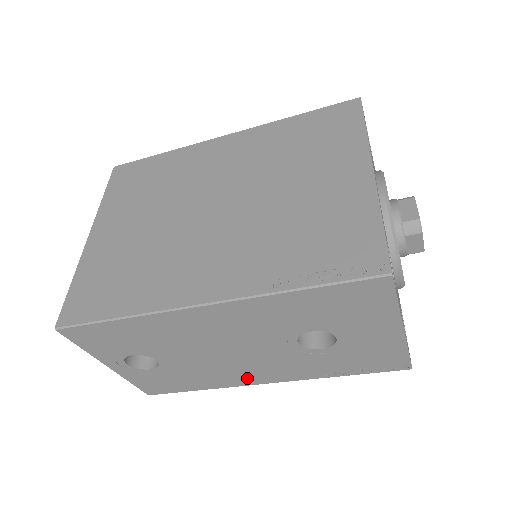
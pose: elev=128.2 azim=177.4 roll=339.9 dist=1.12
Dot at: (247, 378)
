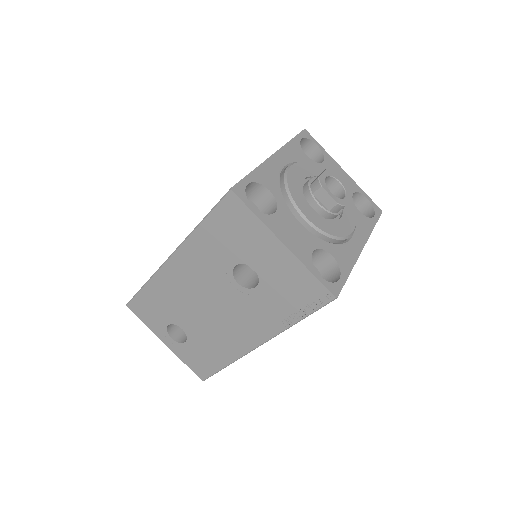
Dot at: (241, 341)
